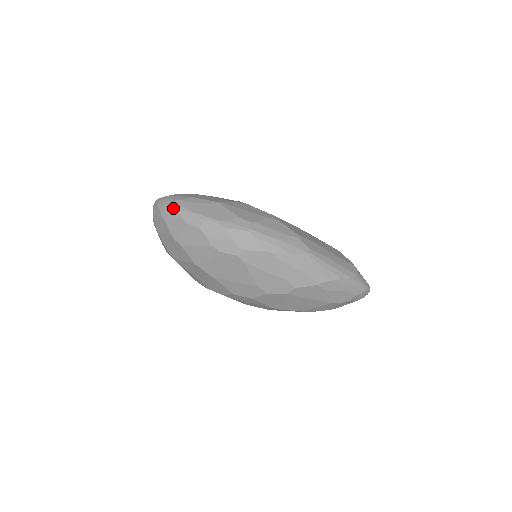
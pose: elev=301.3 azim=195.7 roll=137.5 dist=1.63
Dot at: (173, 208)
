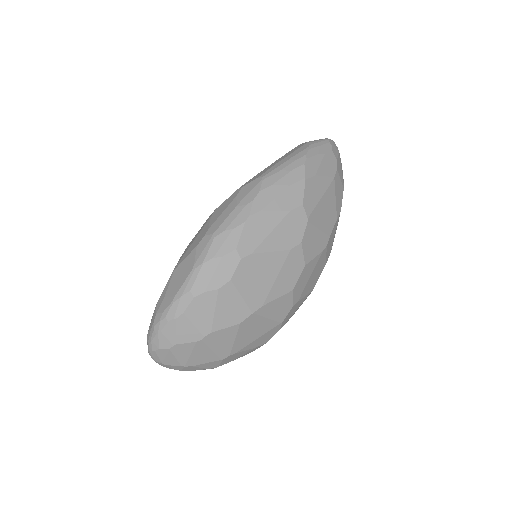
Dot at: (161, 328)
